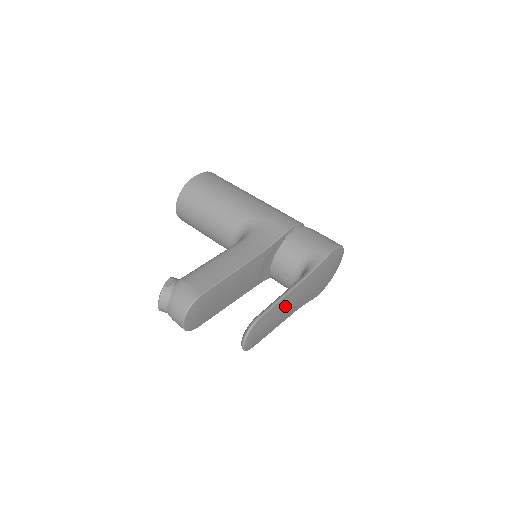
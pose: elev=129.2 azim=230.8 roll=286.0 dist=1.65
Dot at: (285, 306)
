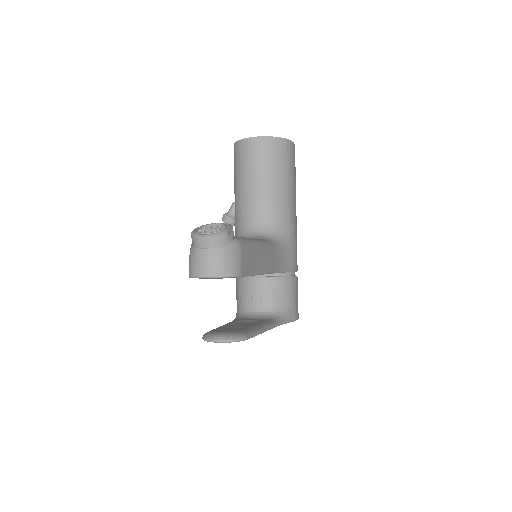
Dot at: occluded
